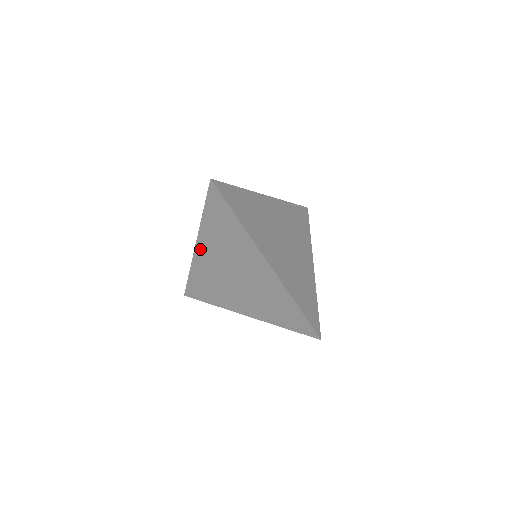
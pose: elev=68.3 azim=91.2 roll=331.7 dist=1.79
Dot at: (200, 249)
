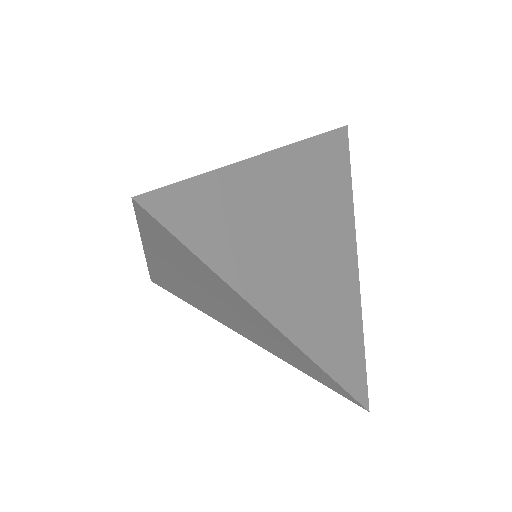
Dot at: (154, 260)
